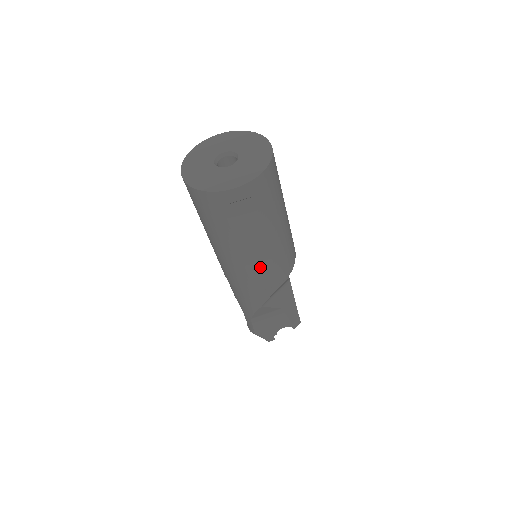
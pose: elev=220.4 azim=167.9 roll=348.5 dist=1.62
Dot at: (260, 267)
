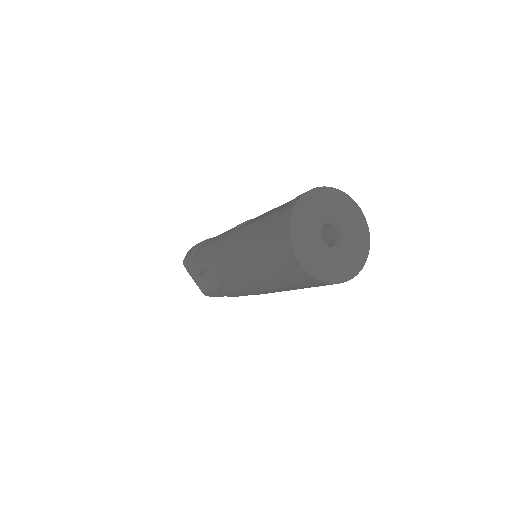
Dot at: occluded
